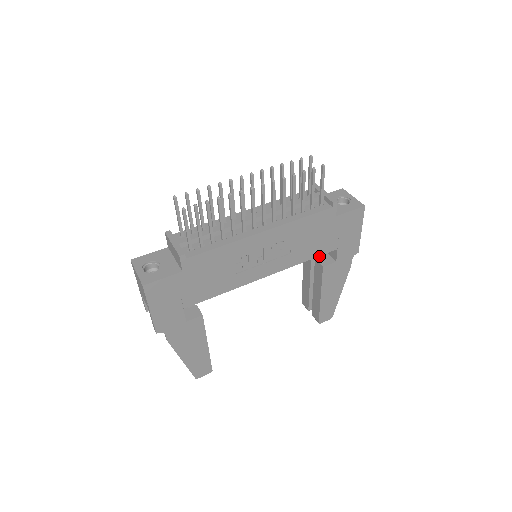
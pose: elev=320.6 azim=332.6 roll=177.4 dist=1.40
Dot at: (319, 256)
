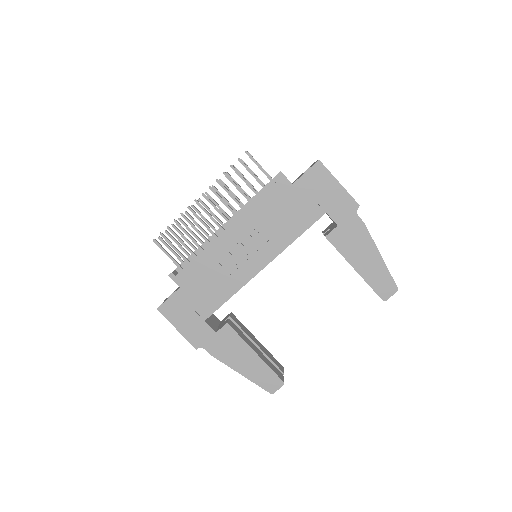
Dot at: occluded
